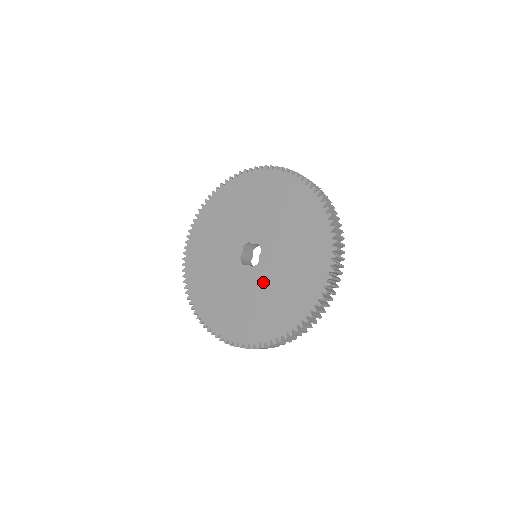
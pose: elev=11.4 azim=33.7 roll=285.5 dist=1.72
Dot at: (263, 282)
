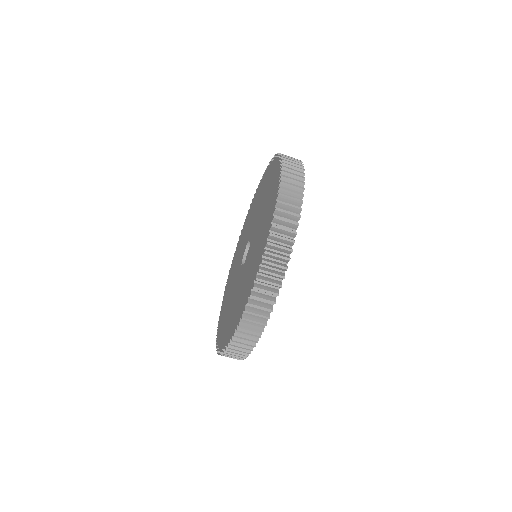
Dot at: (256, 232)
